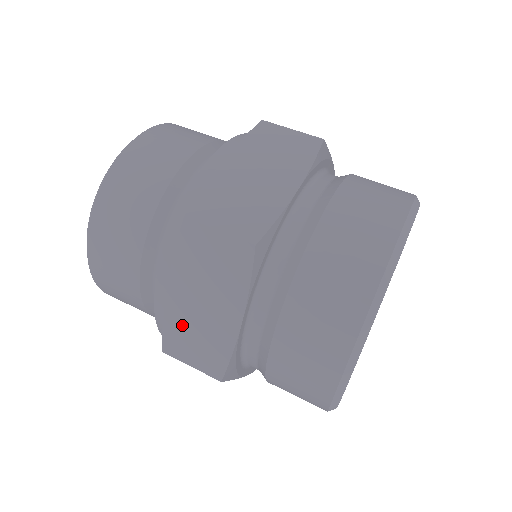
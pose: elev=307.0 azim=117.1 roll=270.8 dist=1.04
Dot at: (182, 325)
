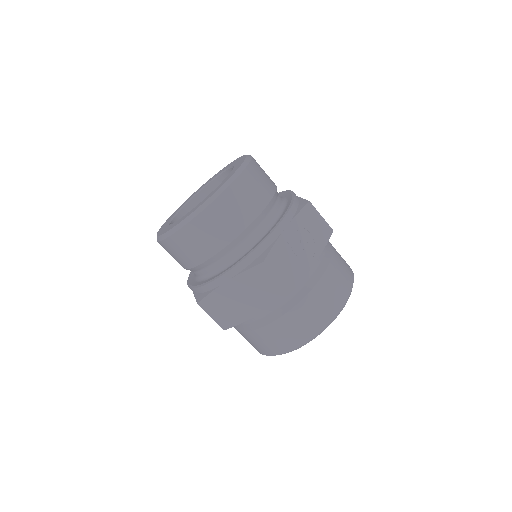
Dot at: occluded
